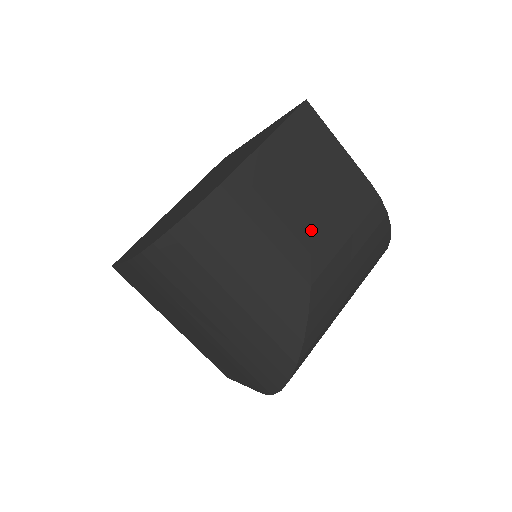
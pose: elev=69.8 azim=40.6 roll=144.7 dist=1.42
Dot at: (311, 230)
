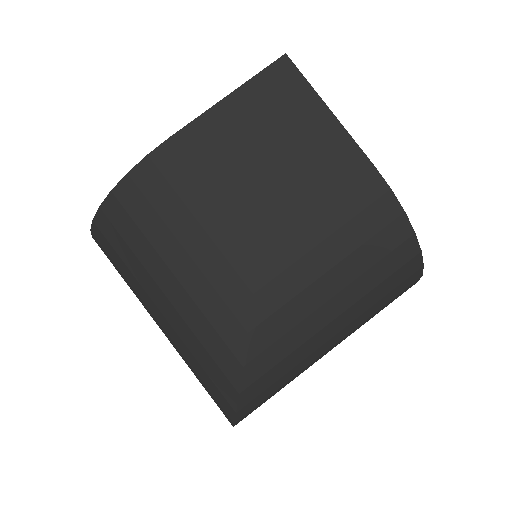
Dot at: (264, 221)
